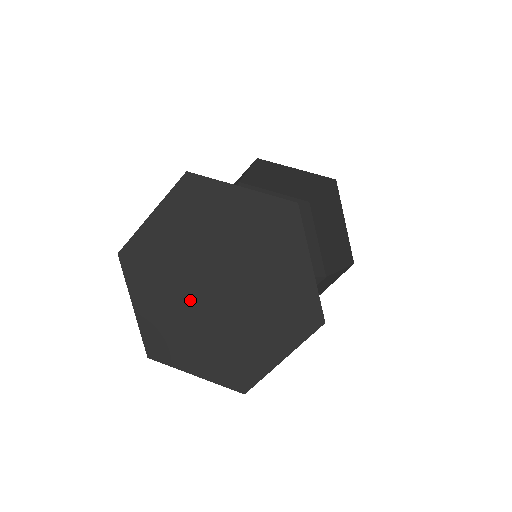
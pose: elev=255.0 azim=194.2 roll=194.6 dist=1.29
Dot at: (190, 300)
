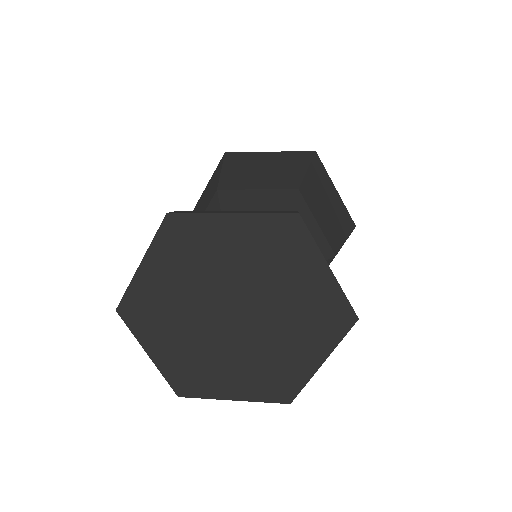
Dot at: (199, 304)
